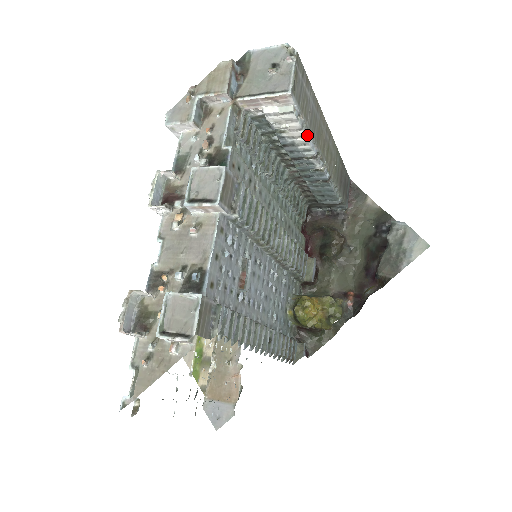
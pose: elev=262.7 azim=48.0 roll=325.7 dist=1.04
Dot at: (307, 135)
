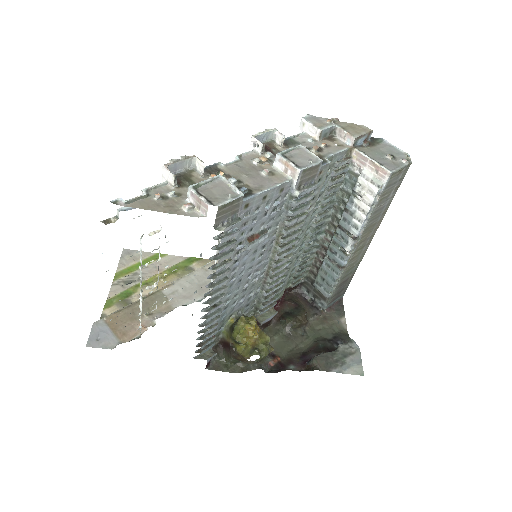
Dot at: (368, 215)
